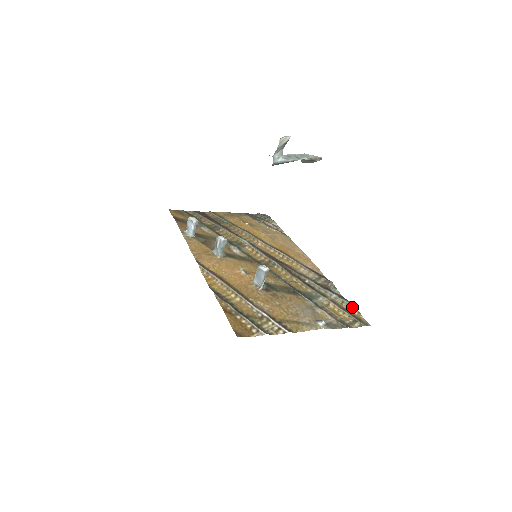
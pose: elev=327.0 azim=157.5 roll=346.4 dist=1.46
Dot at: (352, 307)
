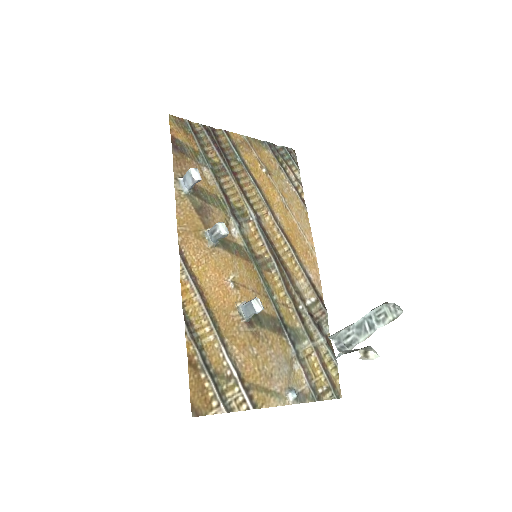
Dot at: (334, 364)
